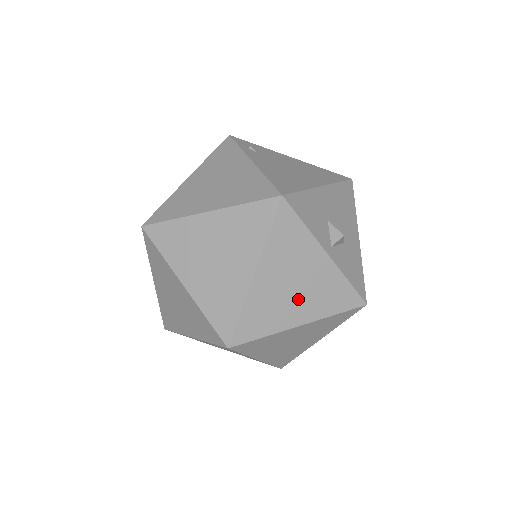
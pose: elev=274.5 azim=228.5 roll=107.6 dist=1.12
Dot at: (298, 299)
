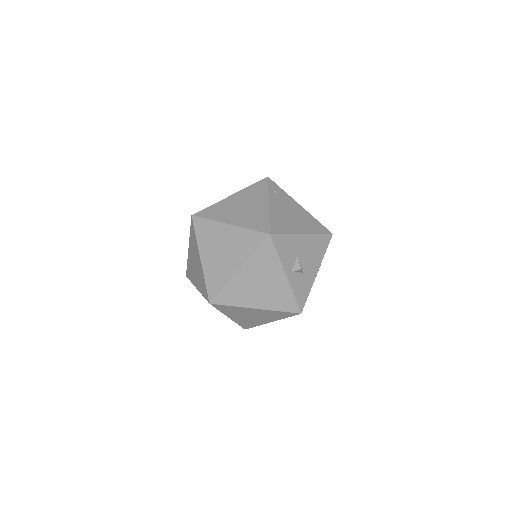
Dot at: (260, 293)
